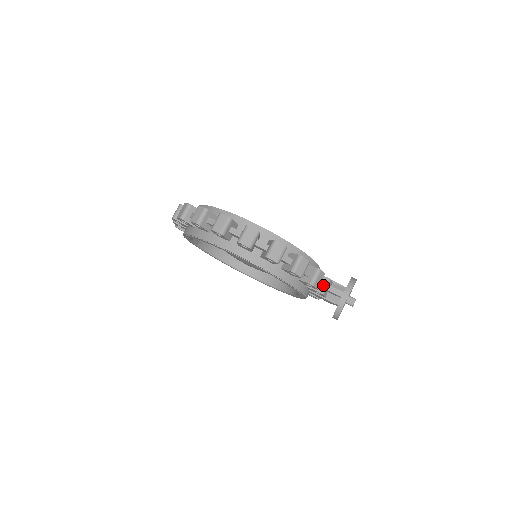
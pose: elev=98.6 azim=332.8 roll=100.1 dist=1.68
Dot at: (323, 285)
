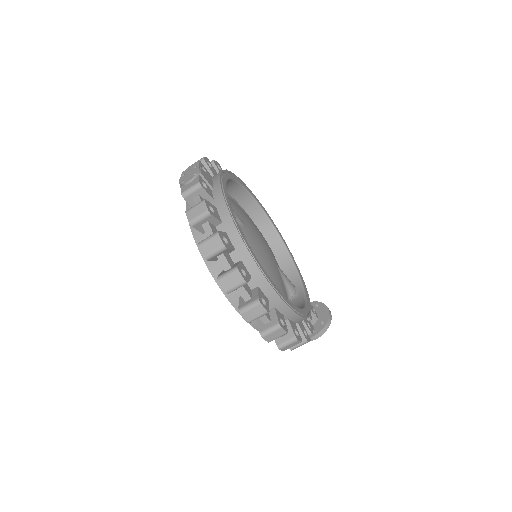
Dot at: occluded
